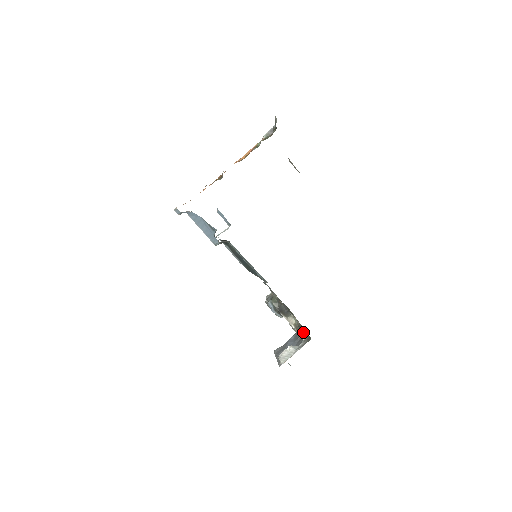
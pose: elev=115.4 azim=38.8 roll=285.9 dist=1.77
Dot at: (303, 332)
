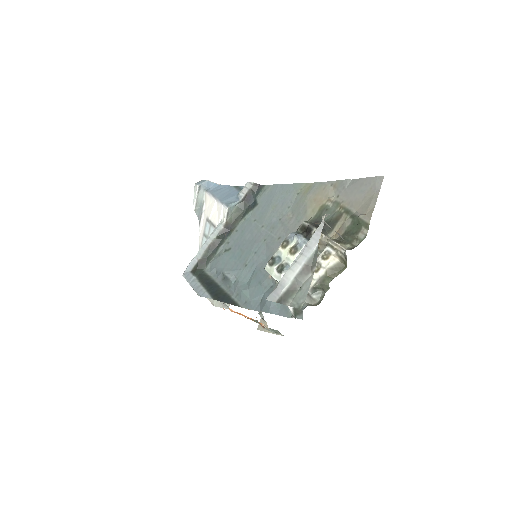
Dot at: (346, 246)
